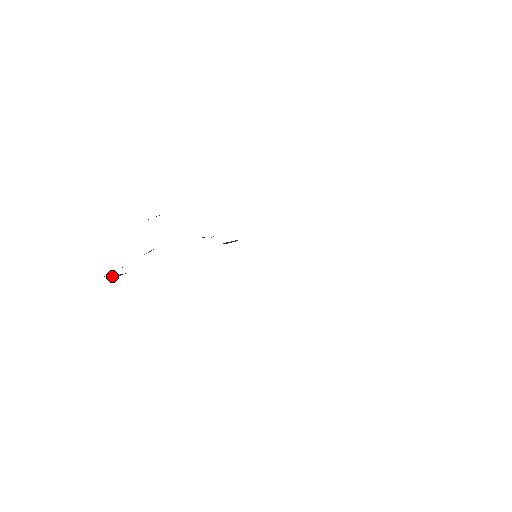
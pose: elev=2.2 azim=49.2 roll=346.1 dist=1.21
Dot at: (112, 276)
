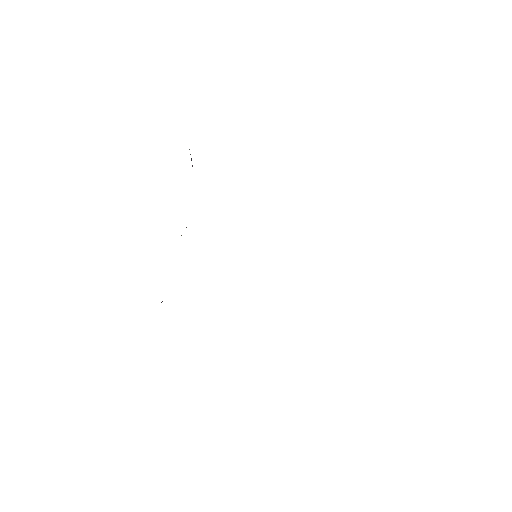
Dot at: occluded
